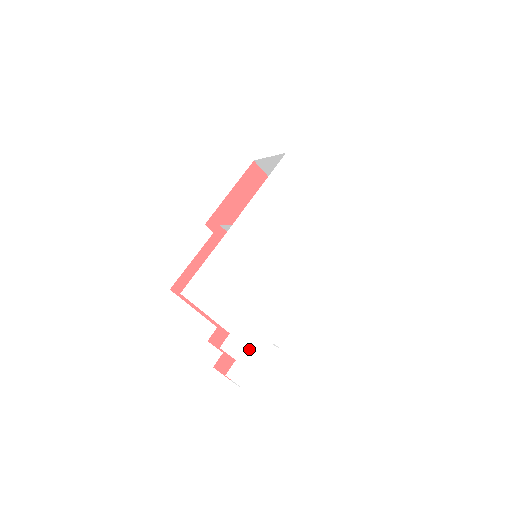
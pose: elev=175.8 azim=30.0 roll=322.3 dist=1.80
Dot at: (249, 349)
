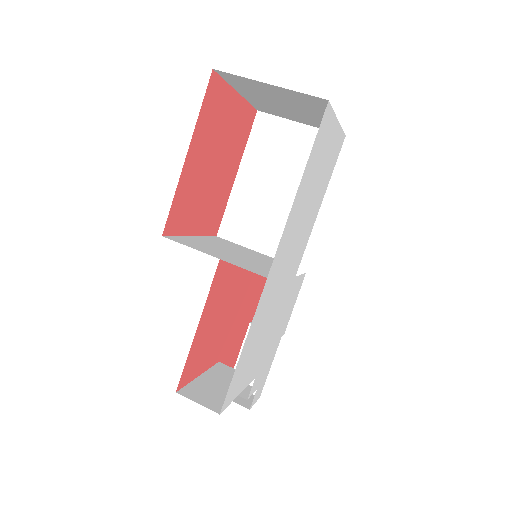
Dot at: (266, 367)
